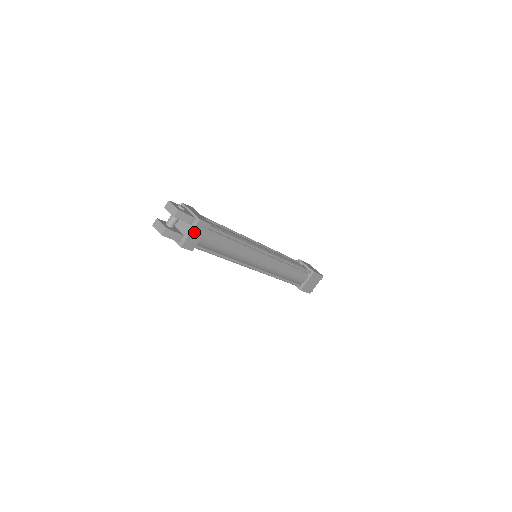
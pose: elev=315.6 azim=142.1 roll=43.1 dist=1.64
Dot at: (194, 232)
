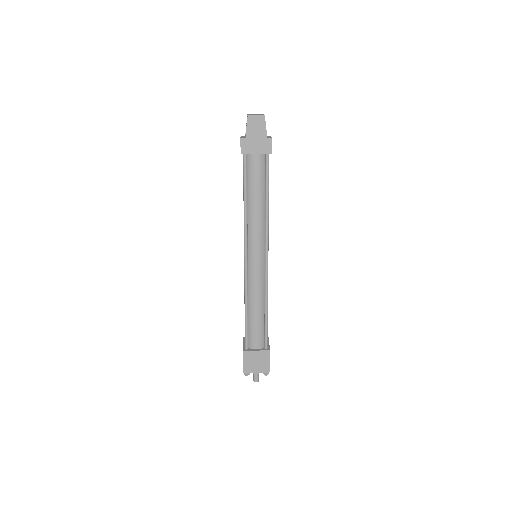
Dot at: occluded
